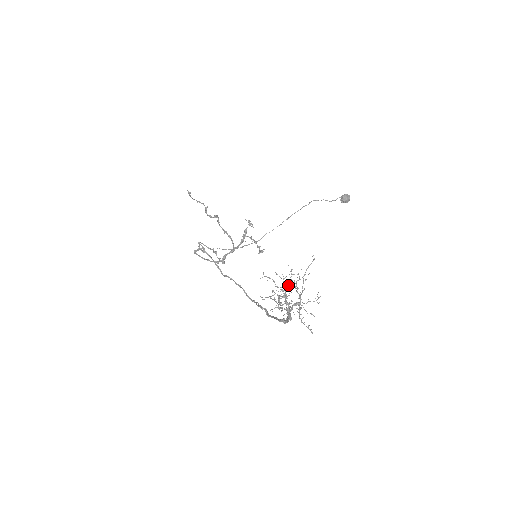
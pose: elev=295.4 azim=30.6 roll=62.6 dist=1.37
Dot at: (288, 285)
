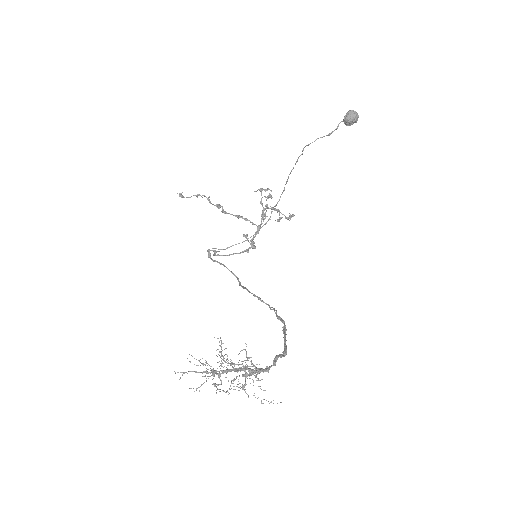
Dot at: (211, 371)
